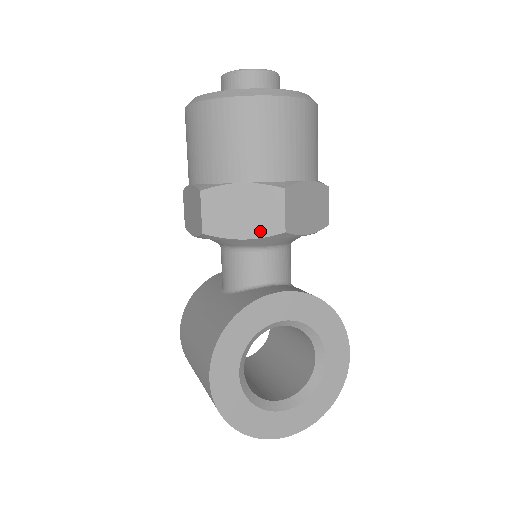
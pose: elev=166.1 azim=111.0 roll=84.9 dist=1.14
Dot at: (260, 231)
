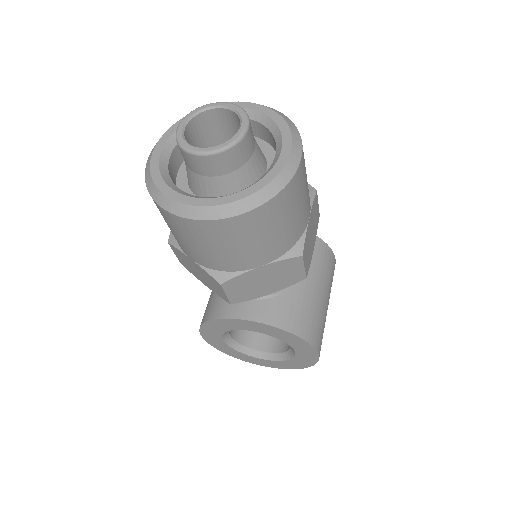
Dot at: (214, 291)
